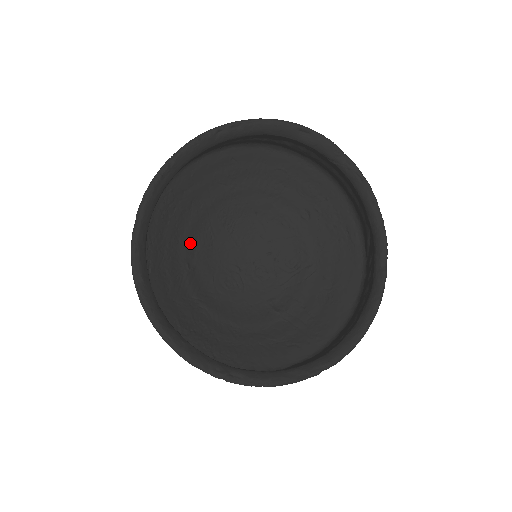
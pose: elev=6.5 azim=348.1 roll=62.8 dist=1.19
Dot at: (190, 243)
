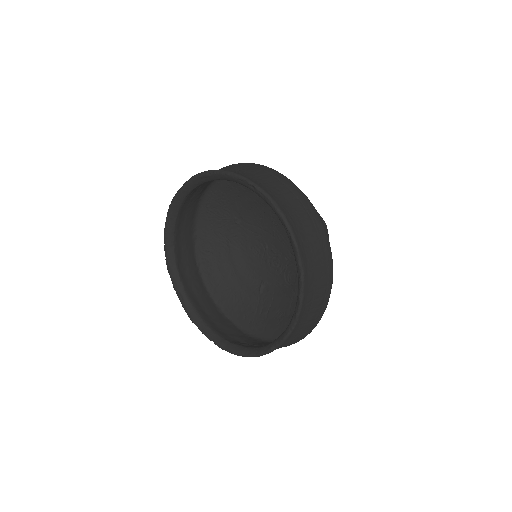
Dot at: (244, 209)
